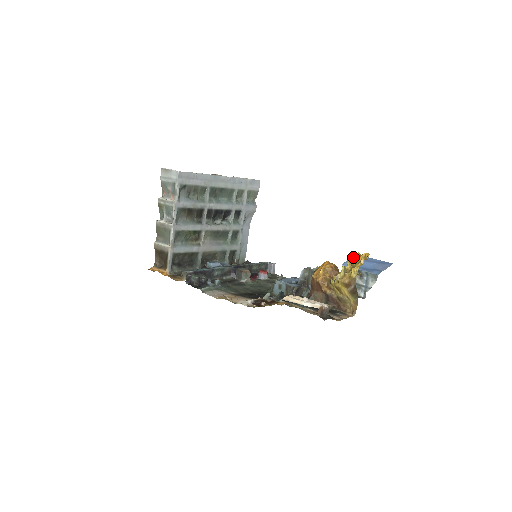
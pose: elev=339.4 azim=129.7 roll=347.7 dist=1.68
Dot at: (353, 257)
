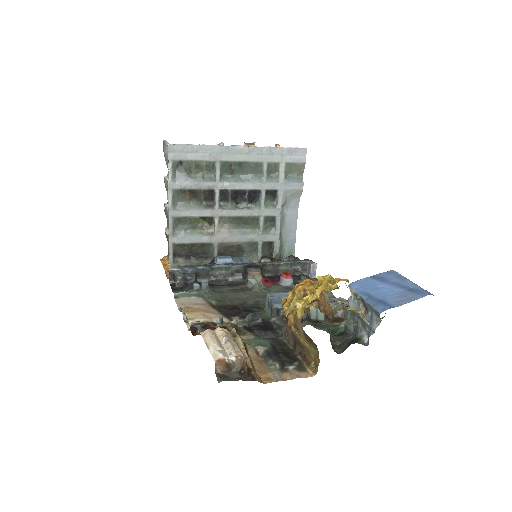
Dot at: (318, 282)
